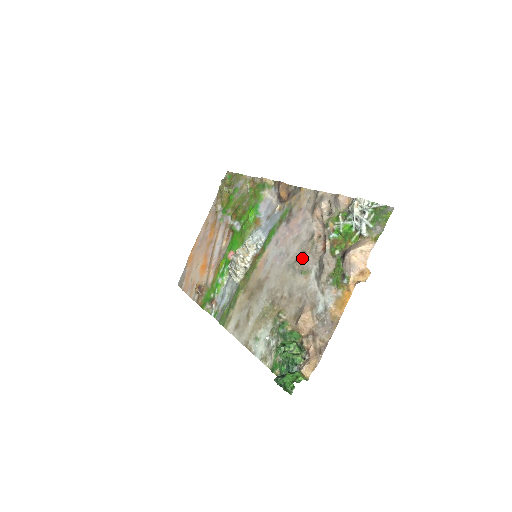
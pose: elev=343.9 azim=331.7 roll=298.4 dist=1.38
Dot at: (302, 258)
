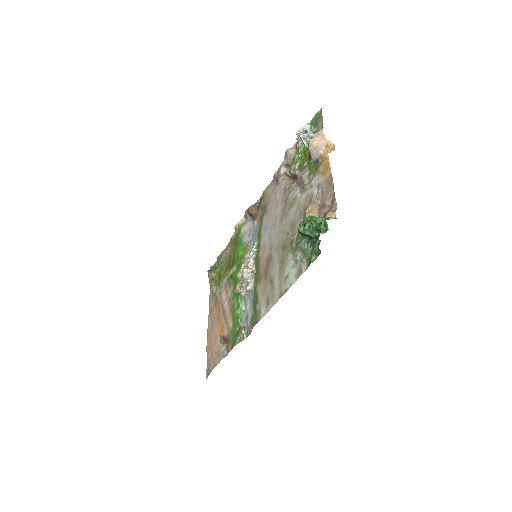
Dot at: (286, 202)
